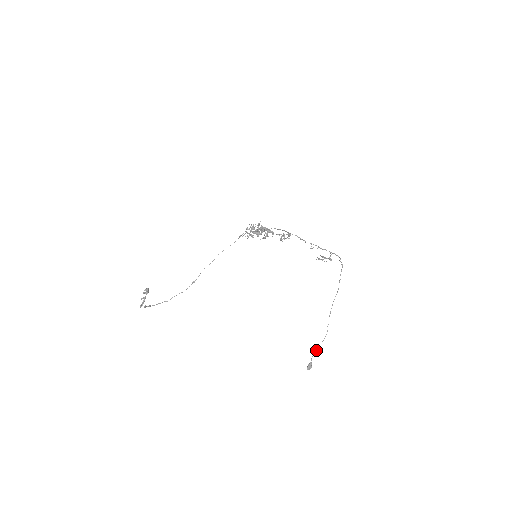
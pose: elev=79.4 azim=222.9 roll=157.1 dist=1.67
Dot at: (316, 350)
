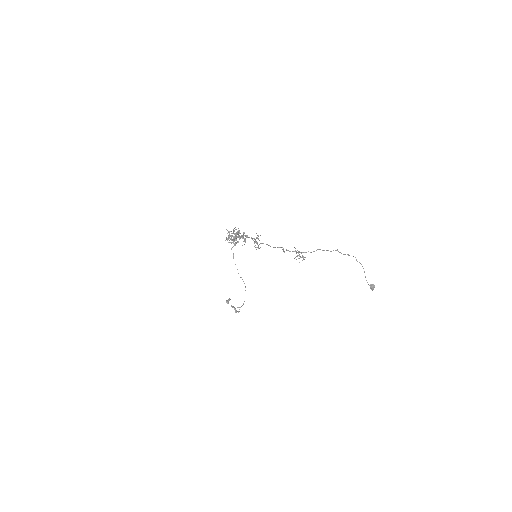
Dot at: occluded
